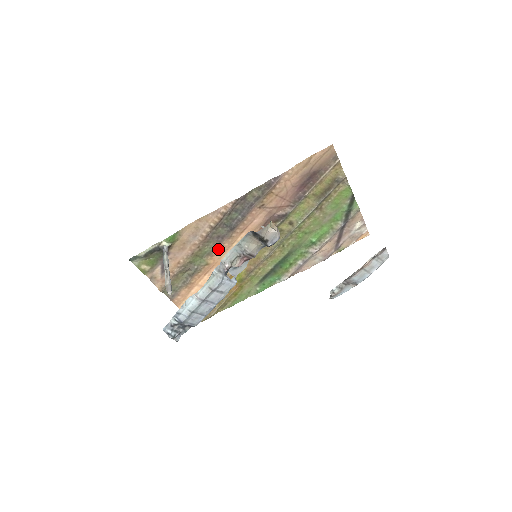
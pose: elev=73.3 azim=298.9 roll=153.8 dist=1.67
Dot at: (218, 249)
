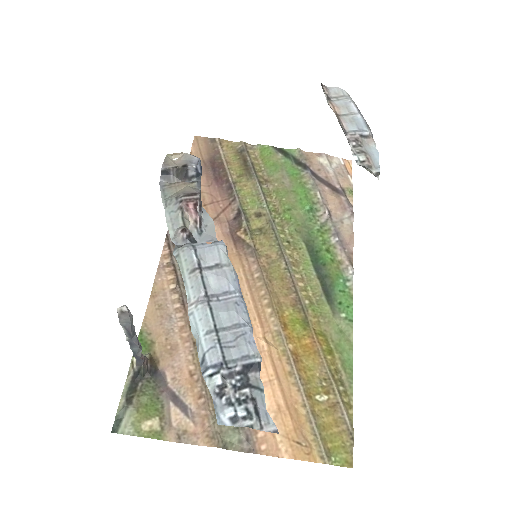
Dot at: occluded
